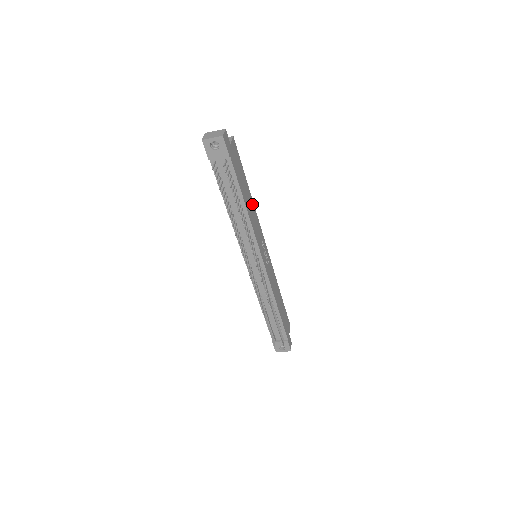
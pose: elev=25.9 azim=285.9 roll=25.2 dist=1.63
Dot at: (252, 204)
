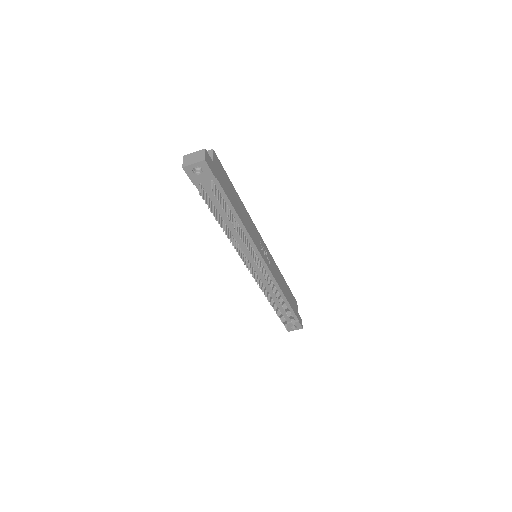
Dot at: (244, 209)
